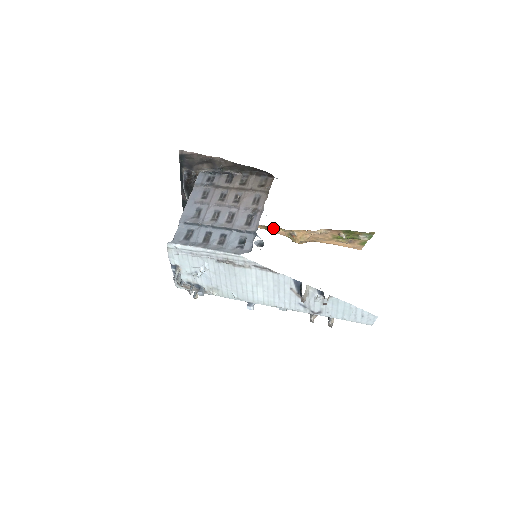
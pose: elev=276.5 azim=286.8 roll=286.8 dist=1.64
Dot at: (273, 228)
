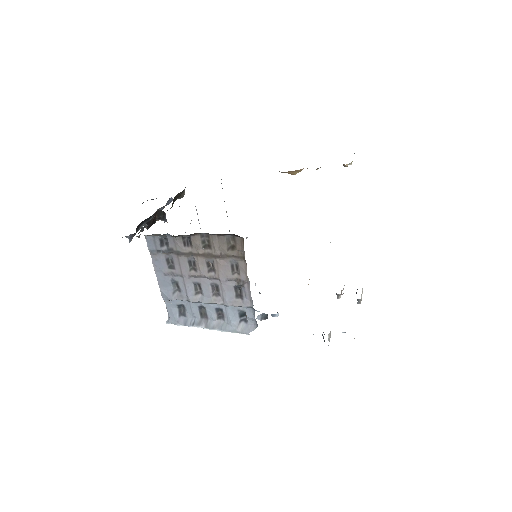
Dot at: occluded
